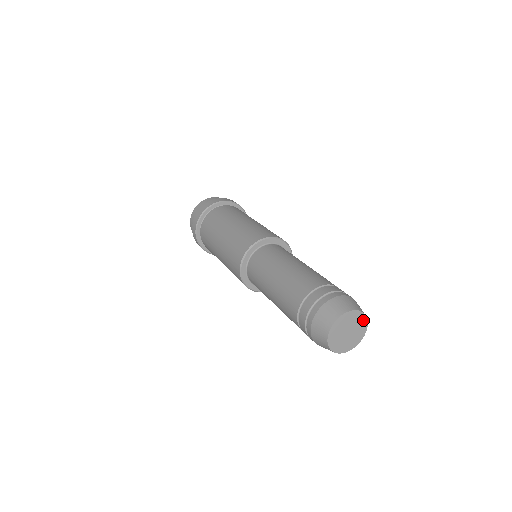
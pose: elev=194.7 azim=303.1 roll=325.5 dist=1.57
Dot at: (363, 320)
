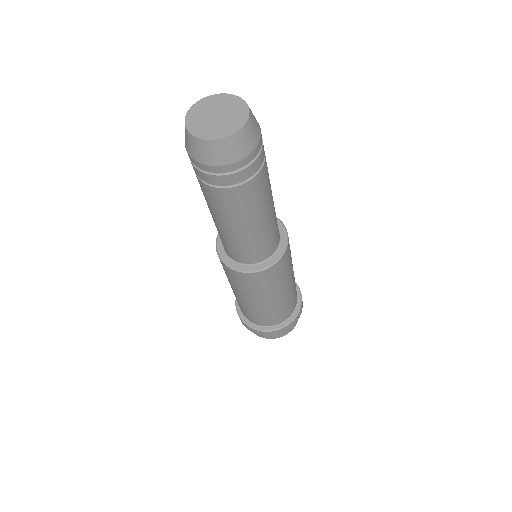
Dot at: (234, 100)
